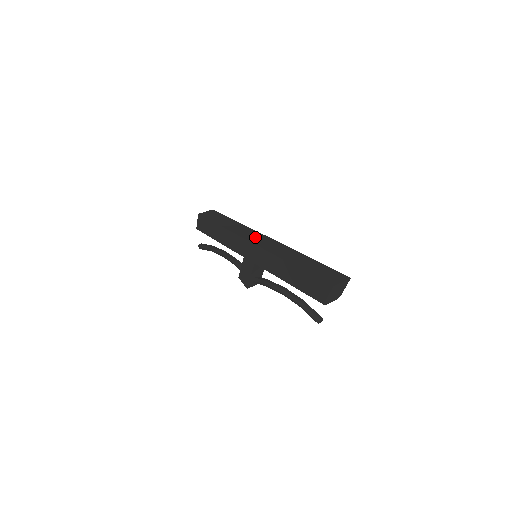
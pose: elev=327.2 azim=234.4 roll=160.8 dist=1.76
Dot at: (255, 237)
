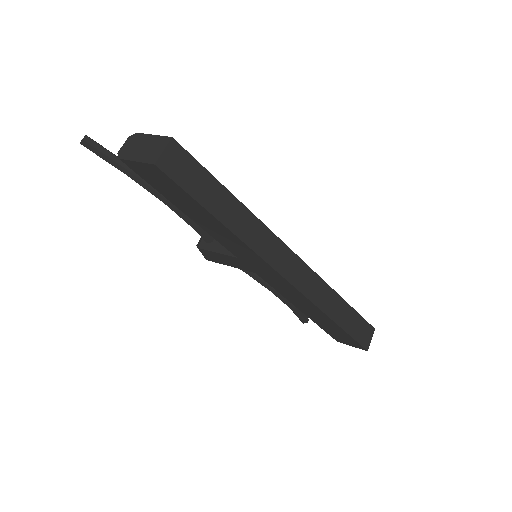
Dot at: (280, 257)
